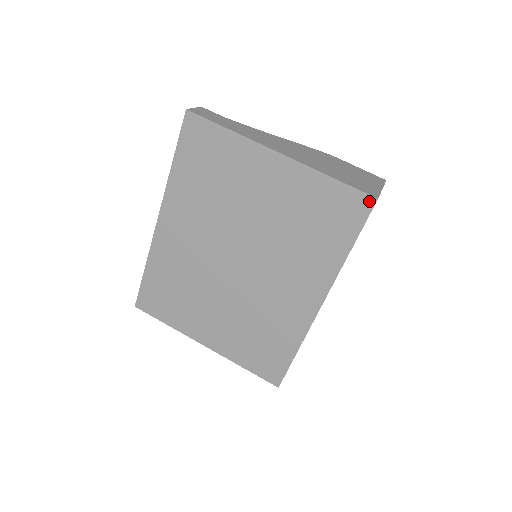
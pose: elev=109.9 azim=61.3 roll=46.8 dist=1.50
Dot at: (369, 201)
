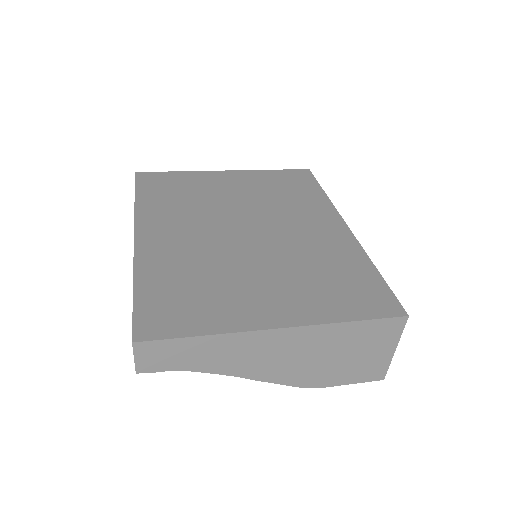
Dot at: (305, 171)
